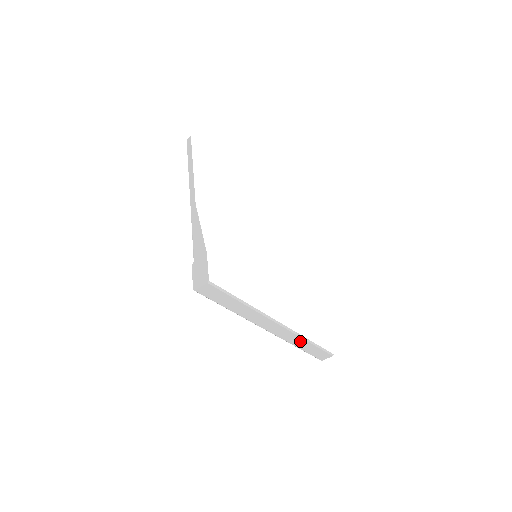
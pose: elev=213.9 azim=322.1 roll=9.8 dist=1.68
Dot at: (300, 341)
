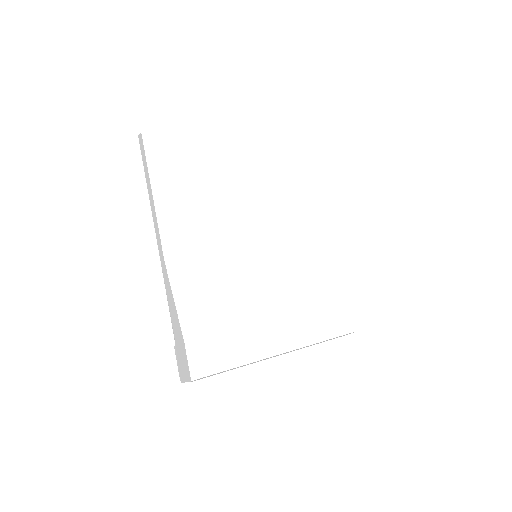
Dot at: occluded
